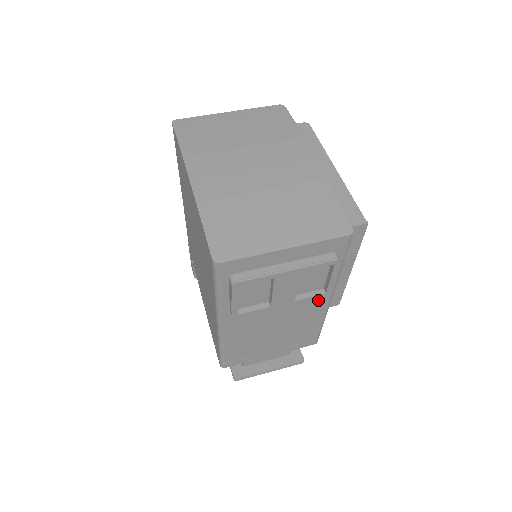
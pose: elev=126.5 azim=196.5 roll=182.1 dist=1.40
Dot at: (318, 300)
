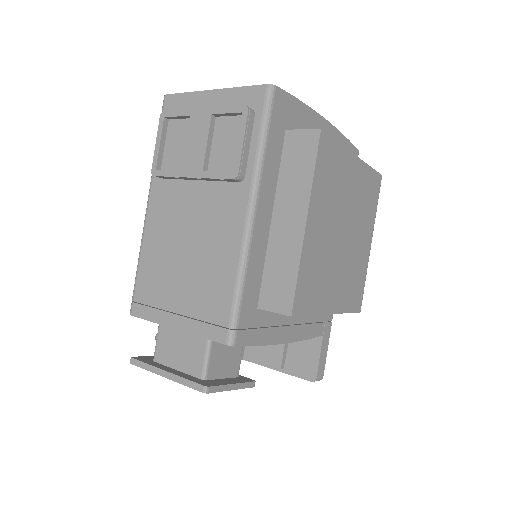
Dot at: (234, 209)
